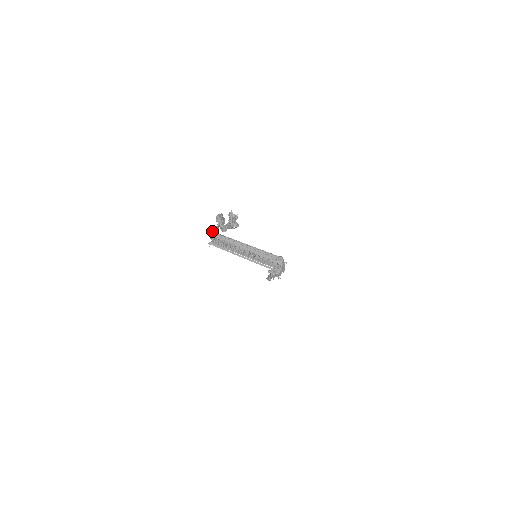
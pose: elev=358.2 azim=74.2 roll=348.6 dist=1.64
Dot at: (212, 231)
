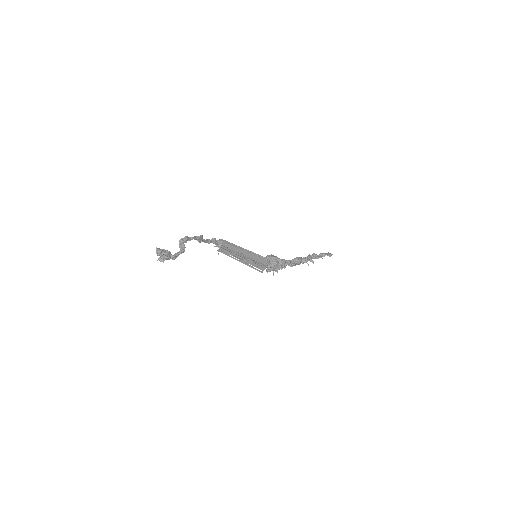
Dot at: (211, 242)
